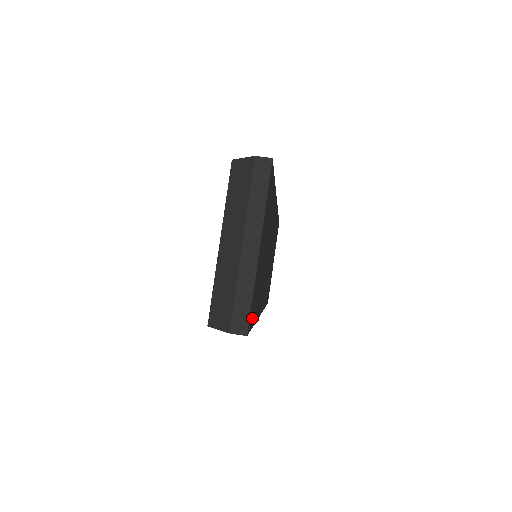
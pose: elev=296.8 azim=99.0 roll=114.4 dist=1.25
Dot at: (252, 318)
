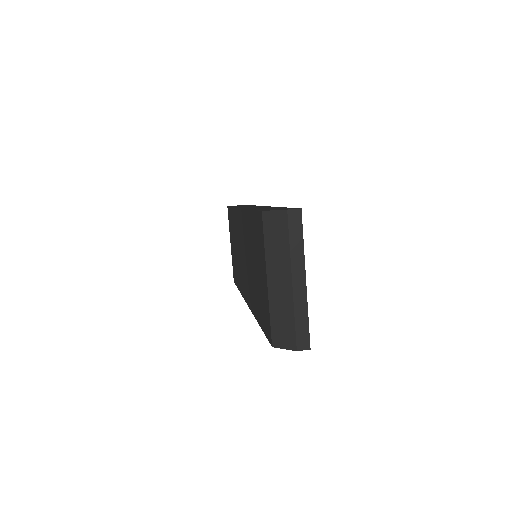
Dot at: occluded
